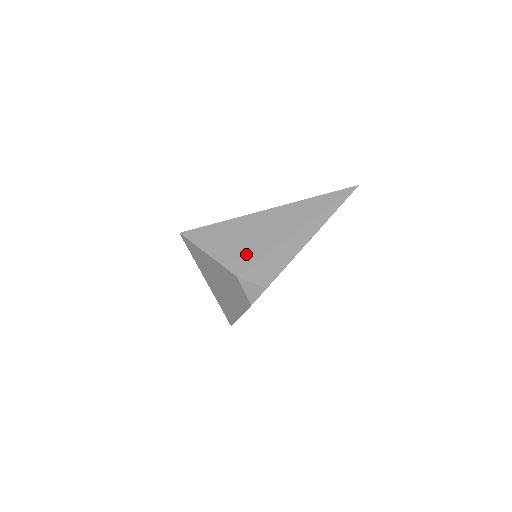
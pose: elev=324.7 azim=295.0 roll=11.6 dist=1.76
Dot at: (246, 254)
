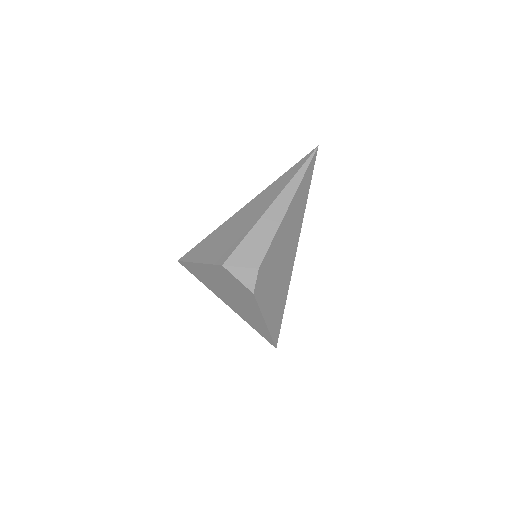
Dot at: (228, 245)
